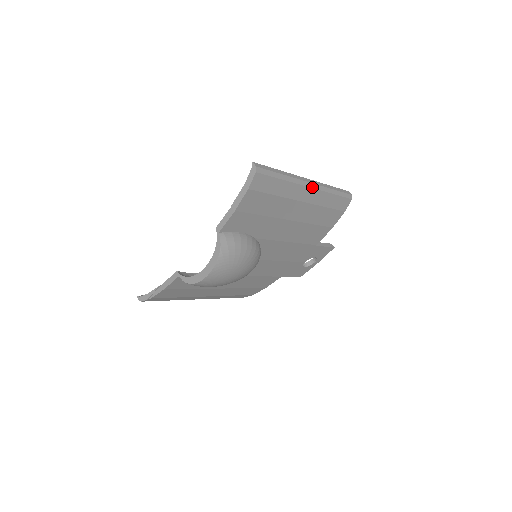
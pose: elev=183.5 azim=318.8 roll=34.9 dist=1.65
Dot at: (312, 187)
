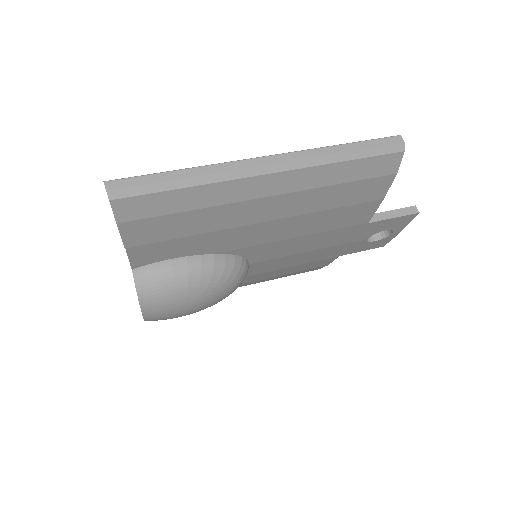
Dot at: (273, 171)
